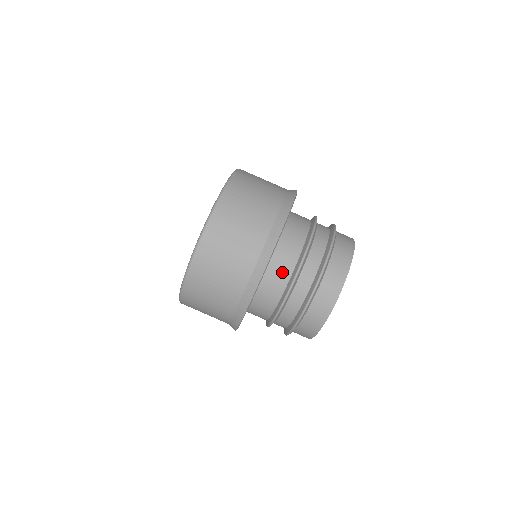
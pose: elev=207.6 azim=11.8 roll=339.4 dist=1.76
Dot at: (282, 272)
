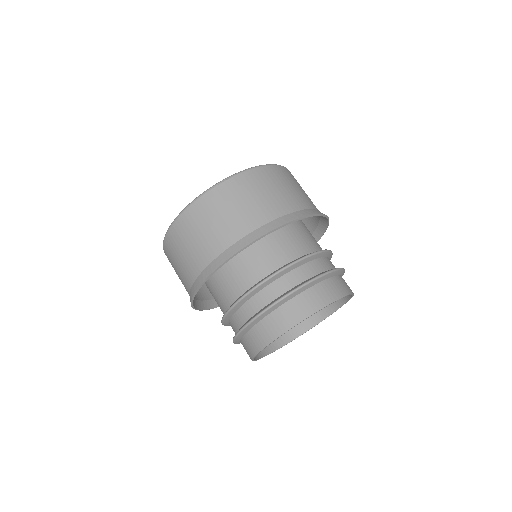
Dot at: (222, 303)
